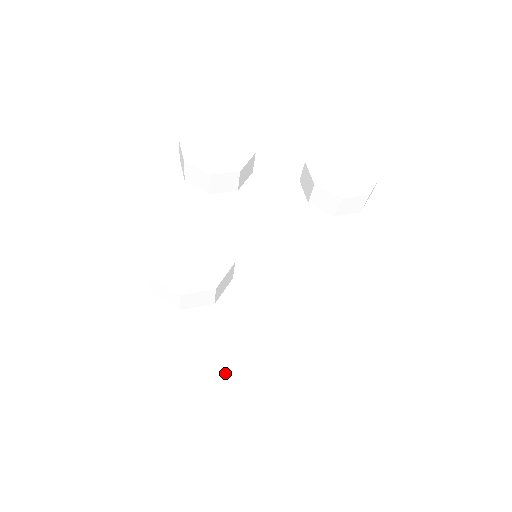
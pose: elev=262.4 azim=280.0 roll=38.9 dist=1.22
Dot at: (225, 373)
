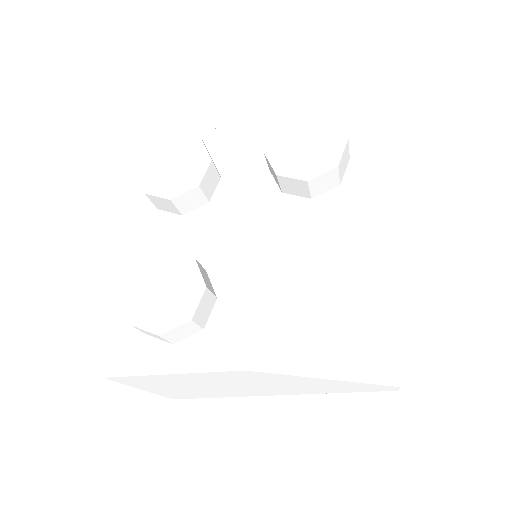
Dot at: (246, 385)
